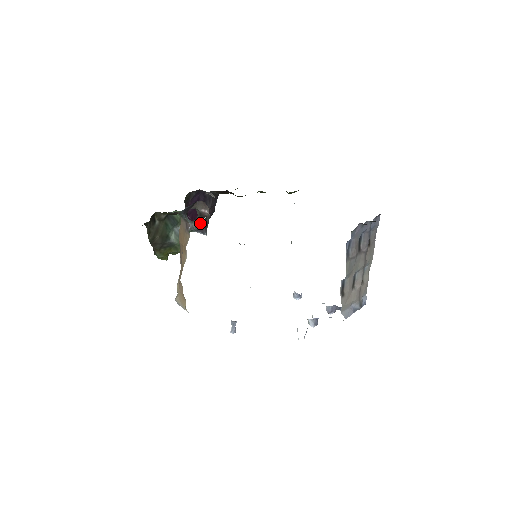
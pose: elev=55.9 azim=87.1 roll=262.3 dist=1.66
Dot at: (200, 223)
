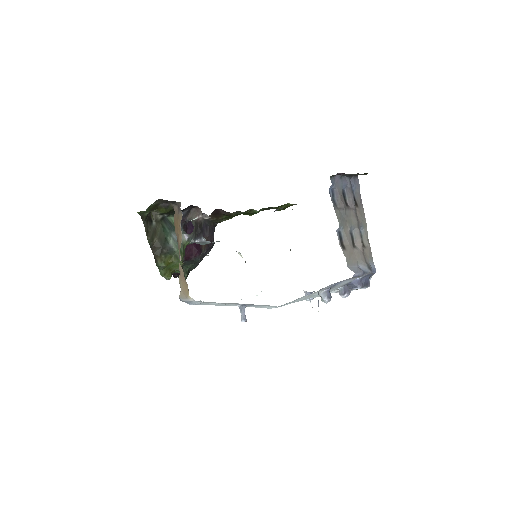
Dot at: (196, 231)
